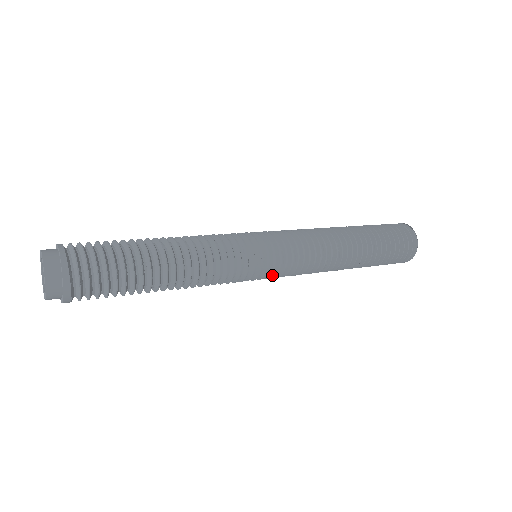
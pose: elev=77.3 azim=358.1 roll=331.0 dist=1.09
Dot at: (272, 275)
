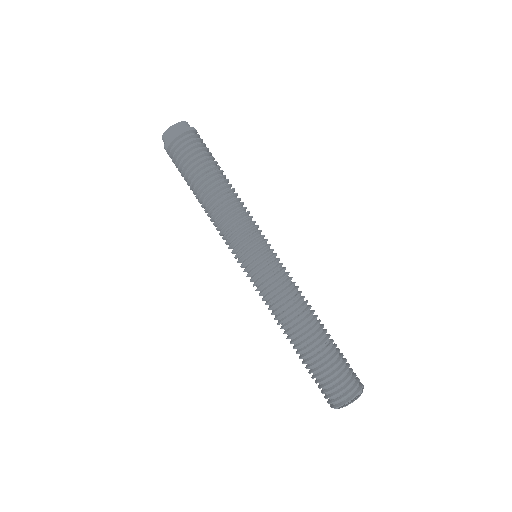
Dot at: (252, 269)
